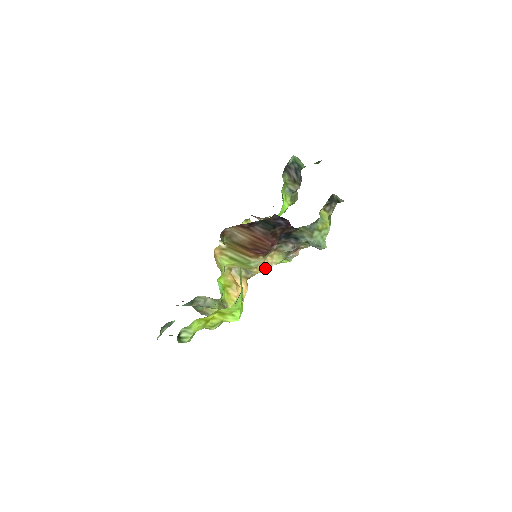
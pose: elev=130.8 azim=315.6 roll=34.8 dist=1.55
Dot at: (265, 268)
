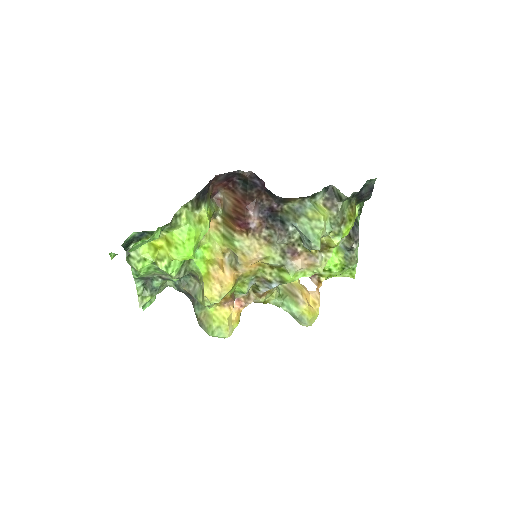
Dot at: (250, 255)
